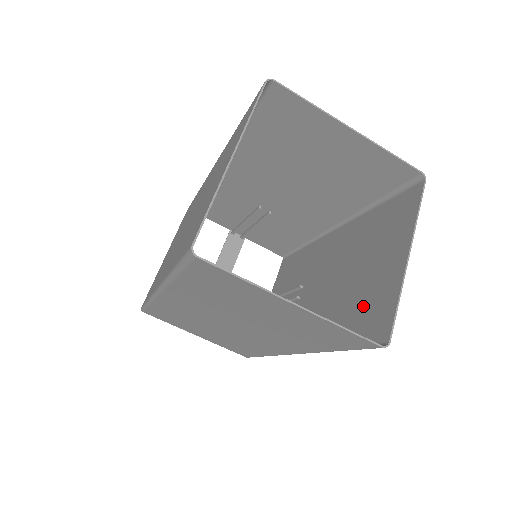
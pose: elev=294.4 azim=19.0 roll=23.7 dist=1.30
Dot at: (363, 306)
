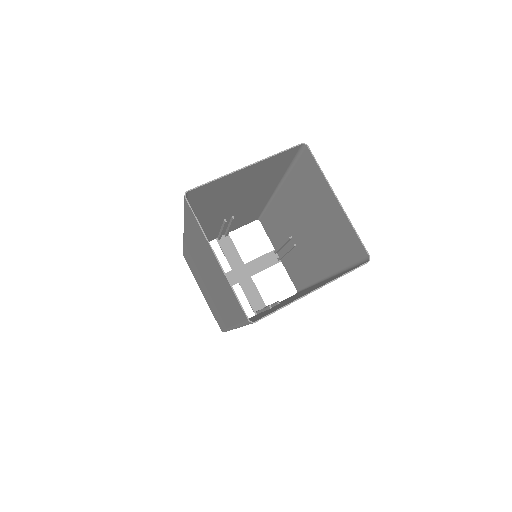
Dot at: (274, 309)
